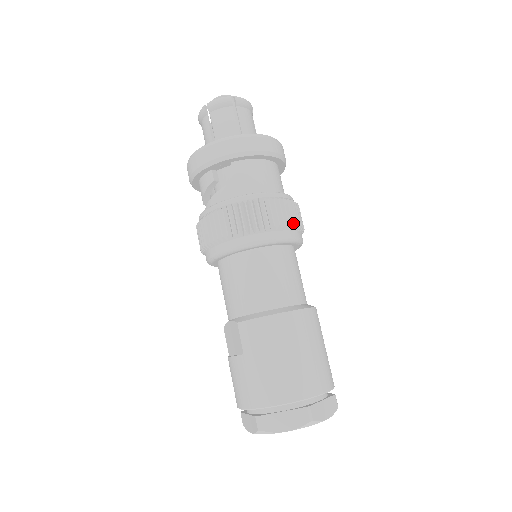
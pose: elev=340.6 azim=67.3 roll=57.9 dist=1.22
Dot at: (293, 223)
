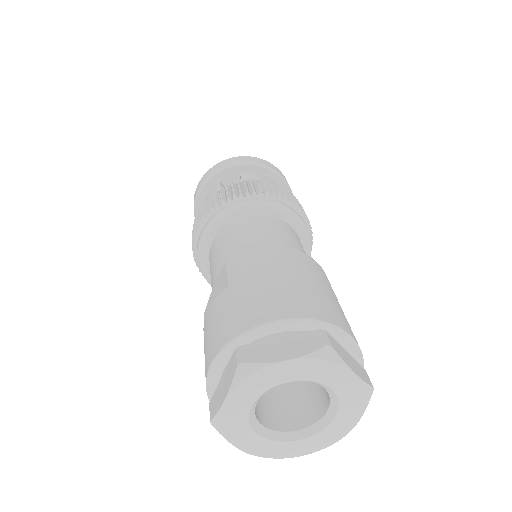
Dot at: (300, 211)
